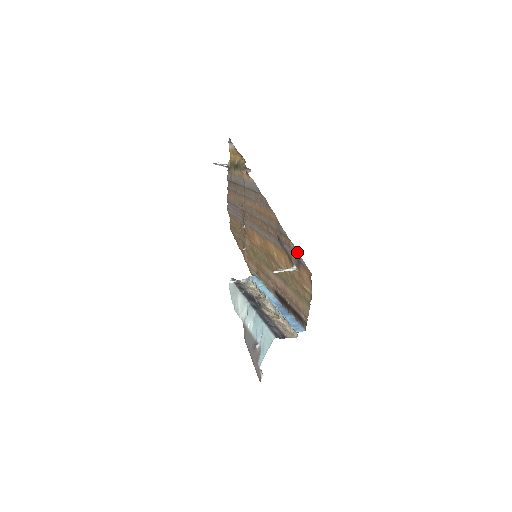
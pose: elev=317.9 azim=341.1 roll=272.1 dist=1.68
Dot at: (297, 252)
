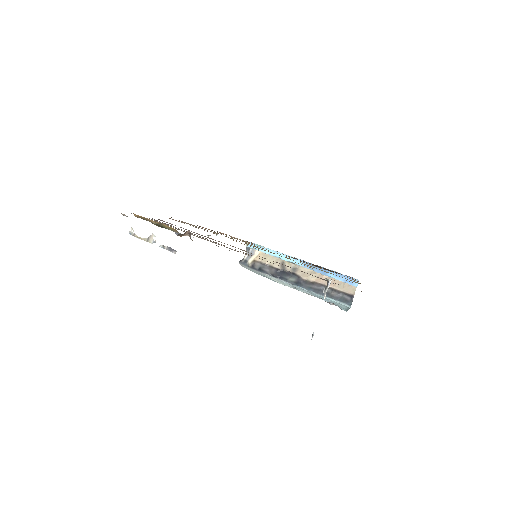
Dot at: occluded
